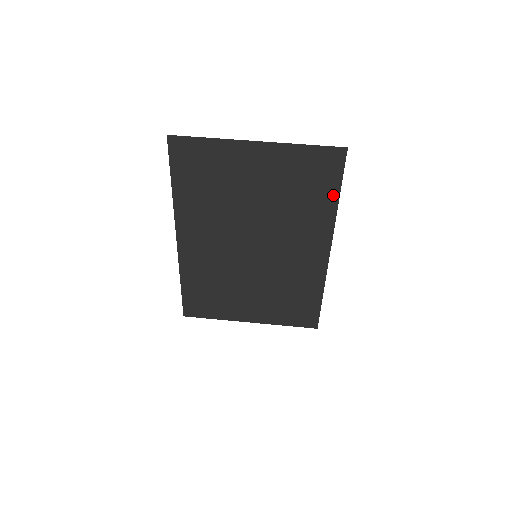
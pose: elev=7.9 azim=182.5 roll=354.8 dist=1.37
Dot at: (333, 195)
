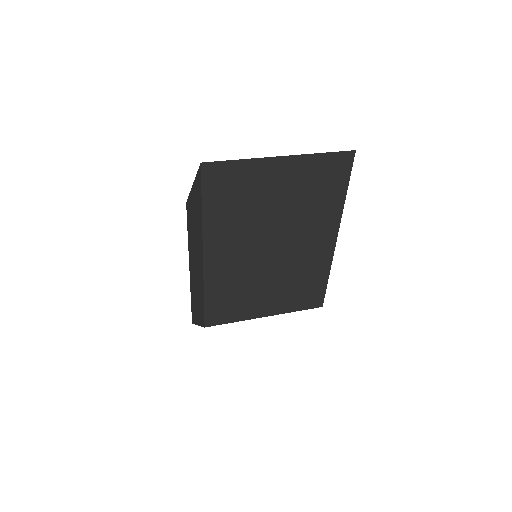
Dot at: (342, 191)
